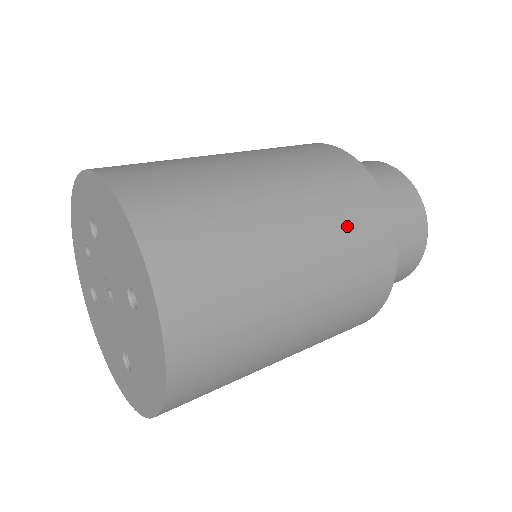
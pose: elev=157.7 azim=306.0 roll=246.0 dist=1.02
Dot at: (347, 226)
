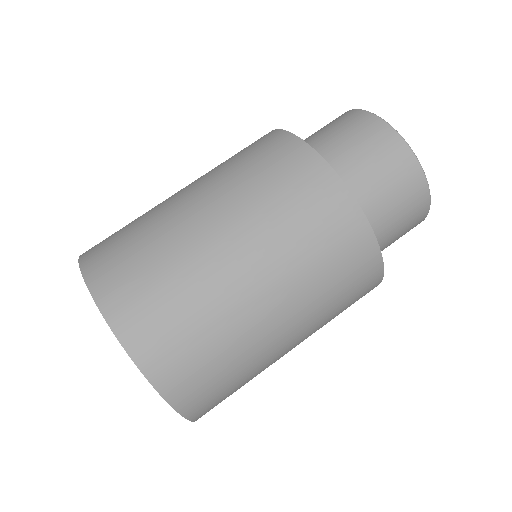
Dot at: (325, 272)
